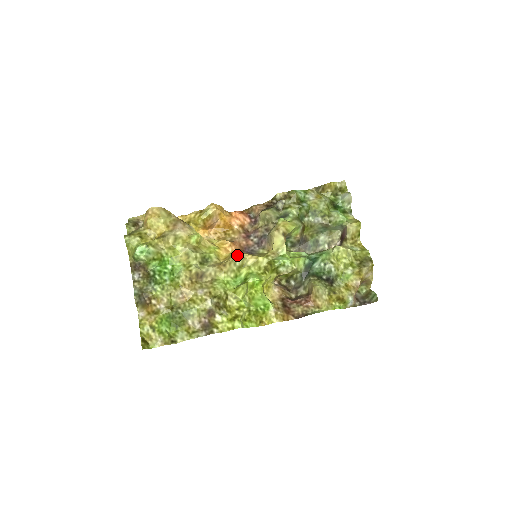
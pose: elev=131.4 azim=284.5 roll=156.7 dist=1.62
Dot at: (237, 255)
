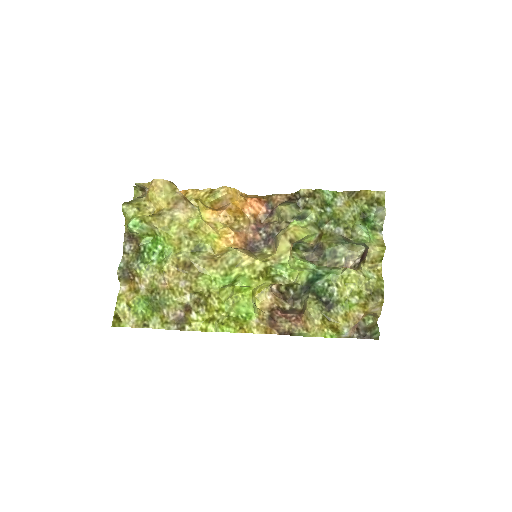
Dot at: (232, 252)
